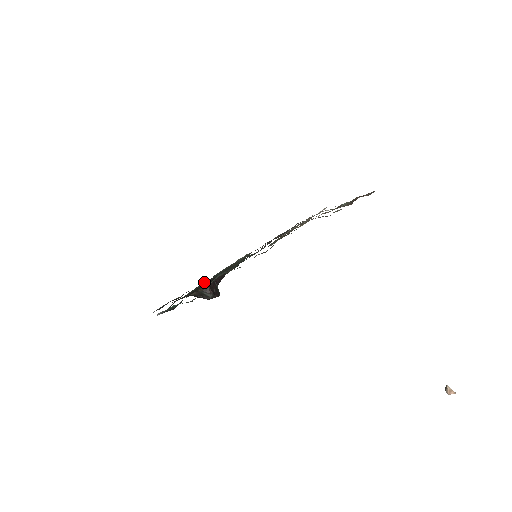
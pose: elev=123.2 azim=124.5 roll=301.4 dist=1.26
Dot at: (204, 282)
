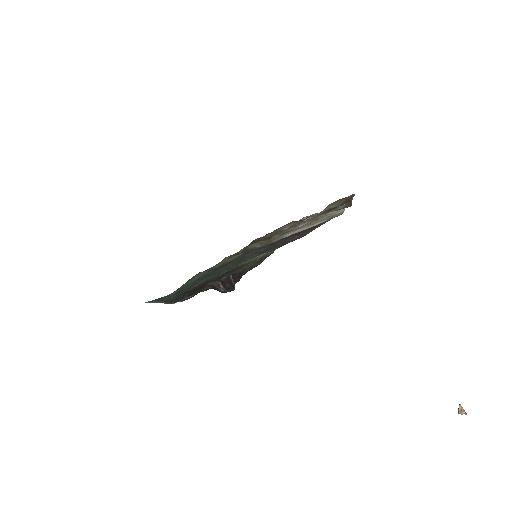
Dot at: (206, 278)
